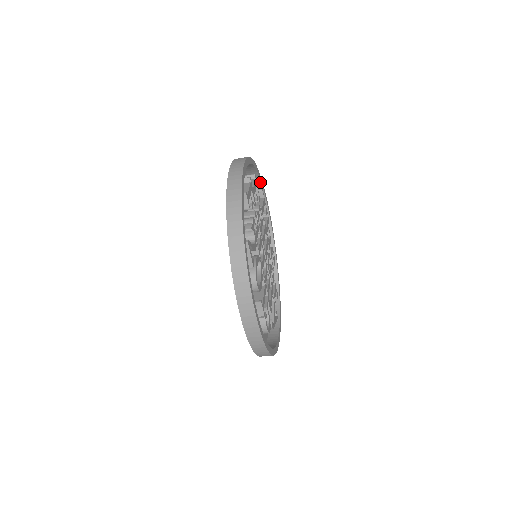
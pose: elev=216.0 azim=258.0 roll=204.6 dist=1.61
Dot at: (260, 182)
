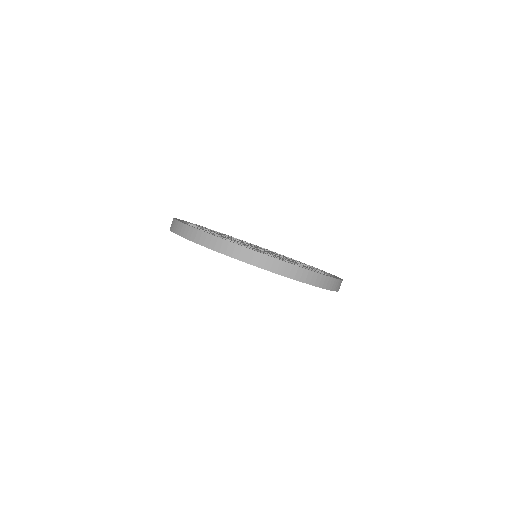
Dot at: occluded
